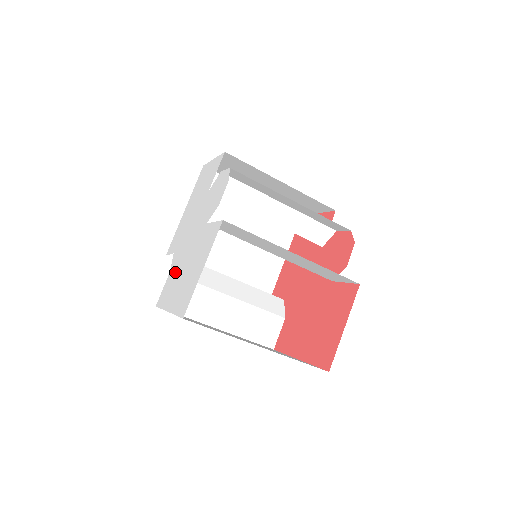
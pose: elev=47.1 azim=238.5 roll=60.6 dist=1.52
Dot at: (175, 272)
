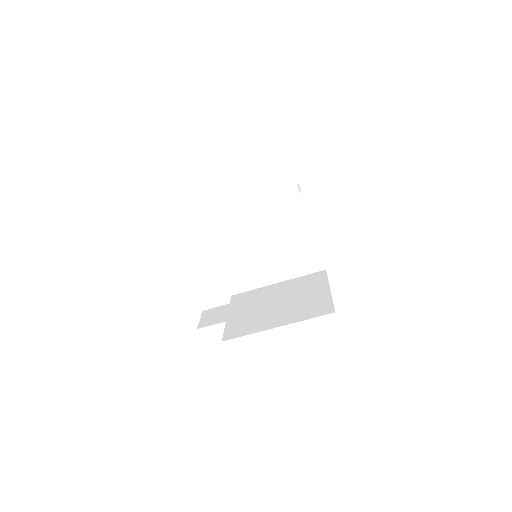
Dot at: occluded
